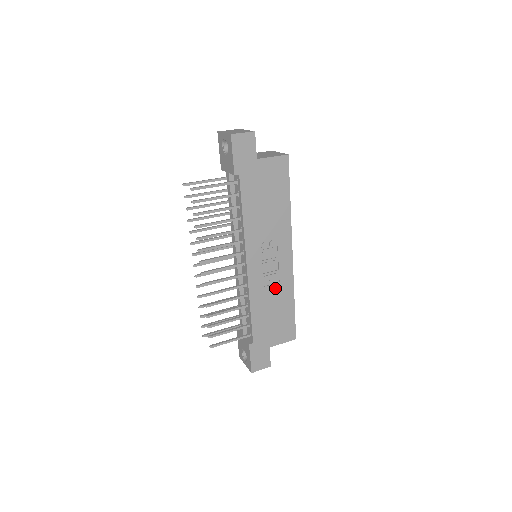
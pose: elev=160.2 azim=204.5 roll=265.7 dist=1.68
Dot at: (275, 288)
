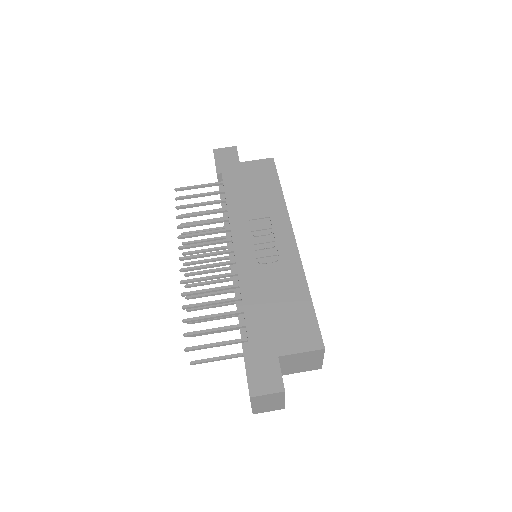
Dot at: (276, 274)
